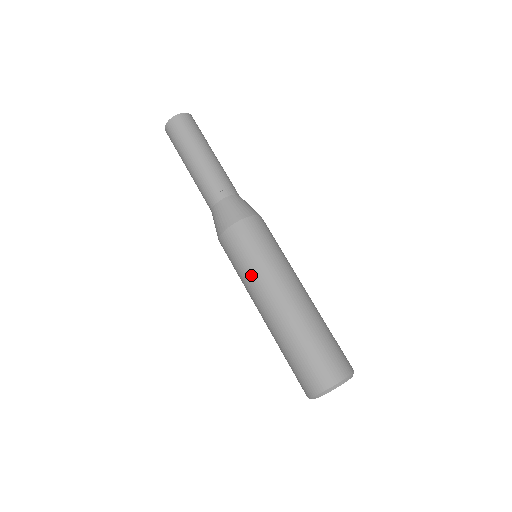
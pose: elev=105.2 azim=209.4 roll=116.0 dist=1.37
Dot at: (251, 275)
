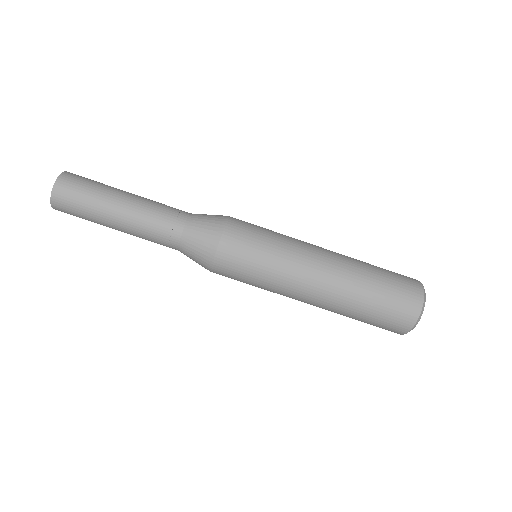
Dot at: (278, 268)
